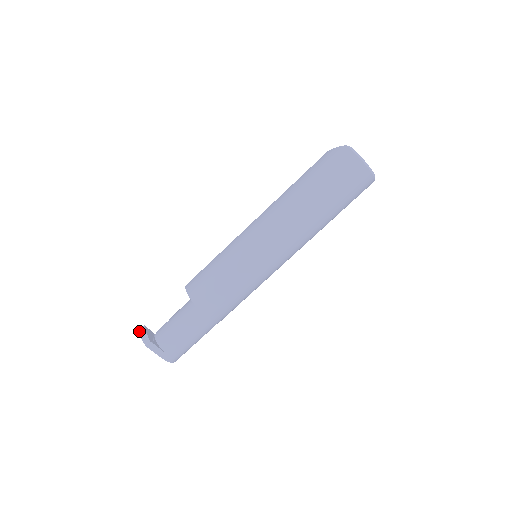
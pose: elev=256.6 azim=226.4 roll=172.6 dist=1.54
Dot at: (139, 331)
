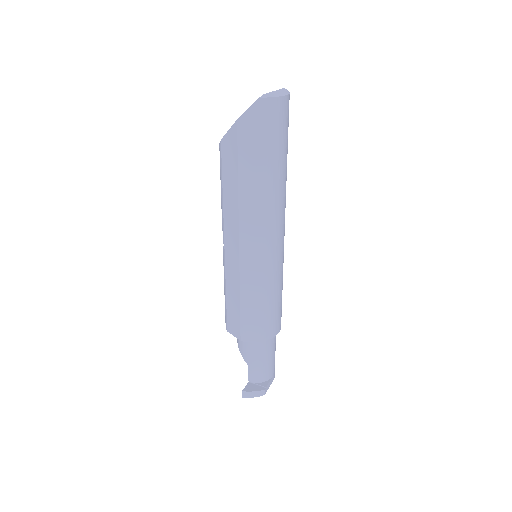
Dot at: occluded
